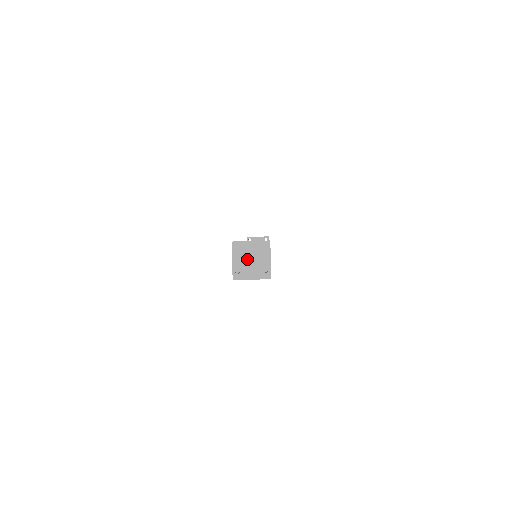
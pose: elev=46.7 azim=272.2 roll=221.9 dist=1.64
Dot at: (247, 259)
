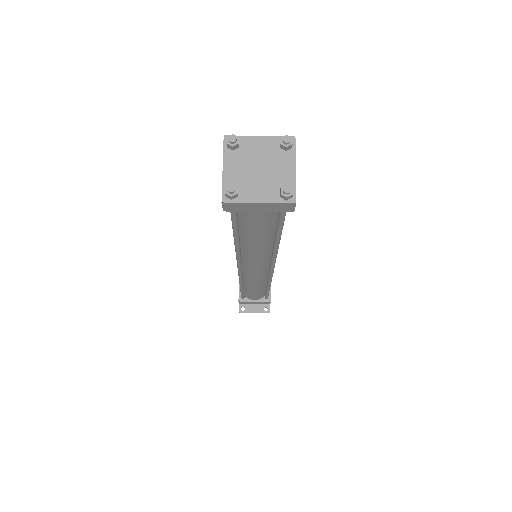
Dot at: (251, 166)
